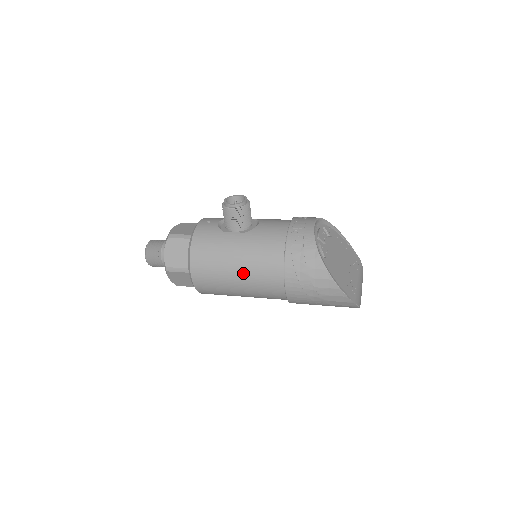
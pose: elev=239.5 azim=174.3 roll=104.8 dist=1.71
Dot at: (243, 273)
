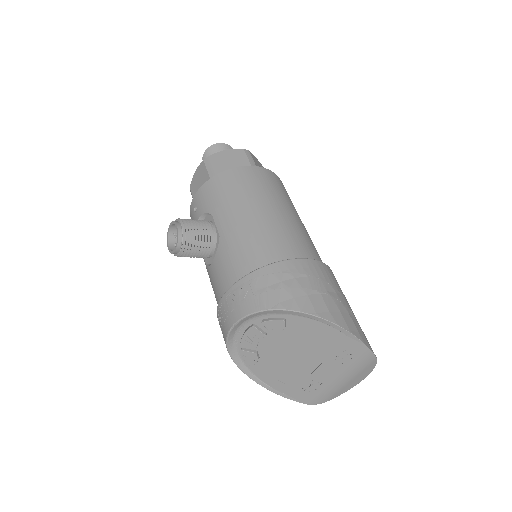
Dot at: occluded
